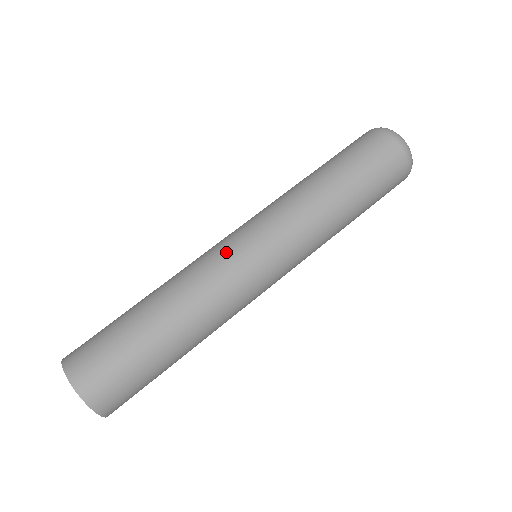
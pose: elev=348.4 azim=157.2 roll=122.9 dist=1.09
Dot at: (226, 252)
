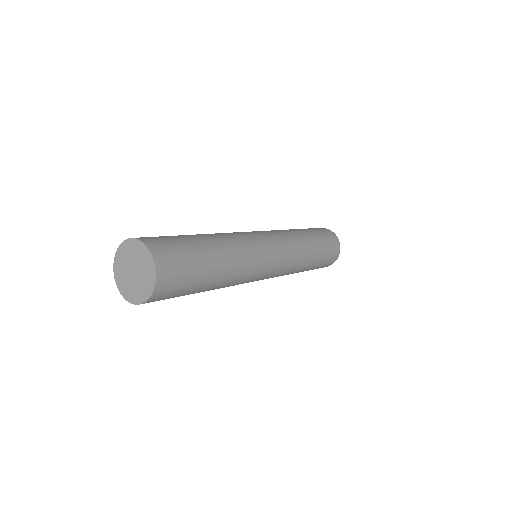
Dot at: (250, 233)
